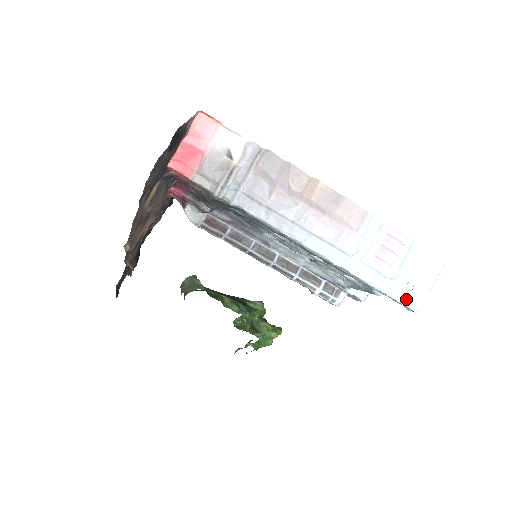
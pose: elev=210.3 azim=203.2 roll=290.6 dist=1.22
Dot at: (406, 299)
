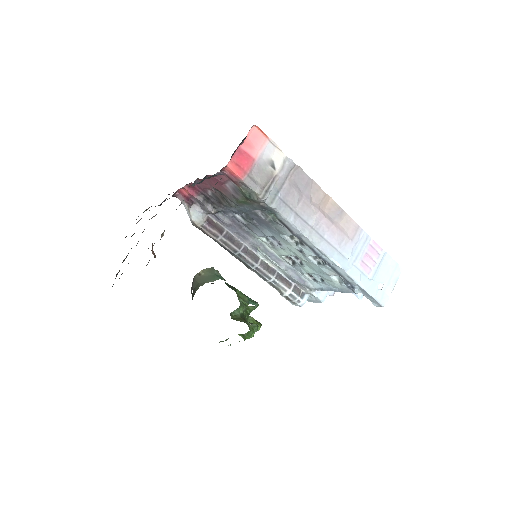
Dot at: (378, 296)
